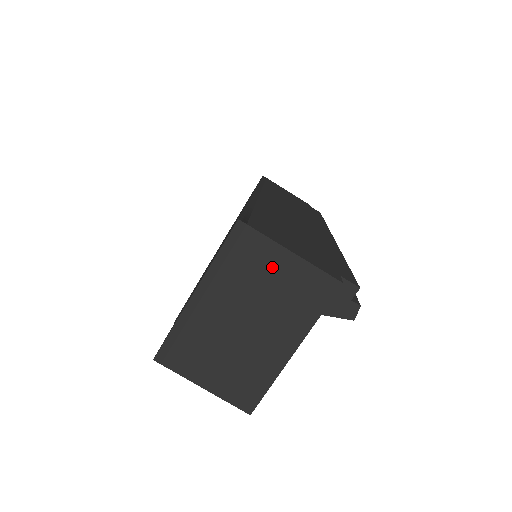
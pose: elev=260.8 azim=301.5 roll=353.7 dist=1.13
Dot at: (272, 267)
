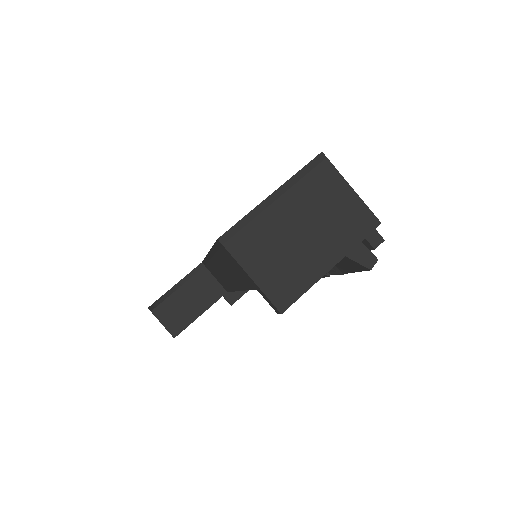
Dot at: (335, 194)
